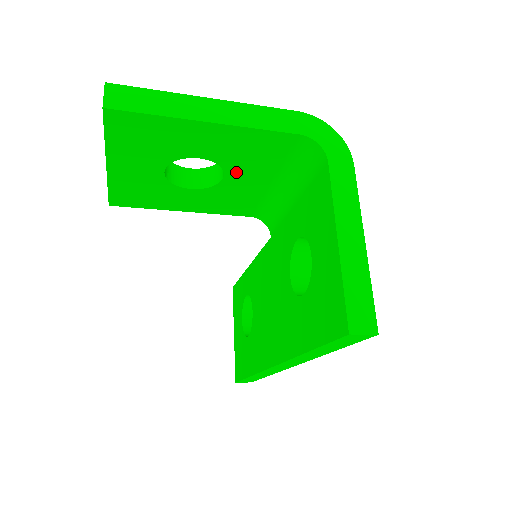
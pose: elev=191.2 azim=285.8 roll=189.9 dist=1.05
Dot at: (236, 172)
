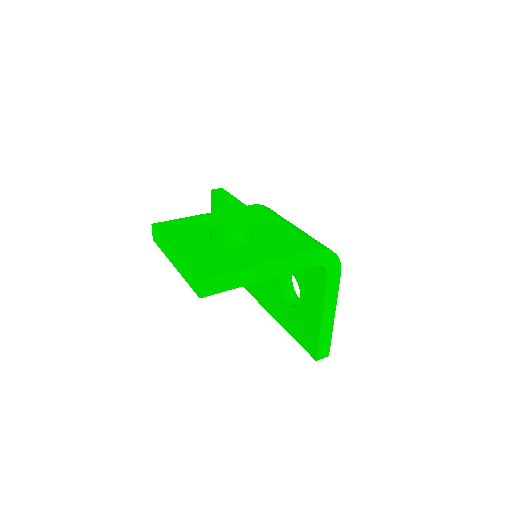
Dot at: occluded
